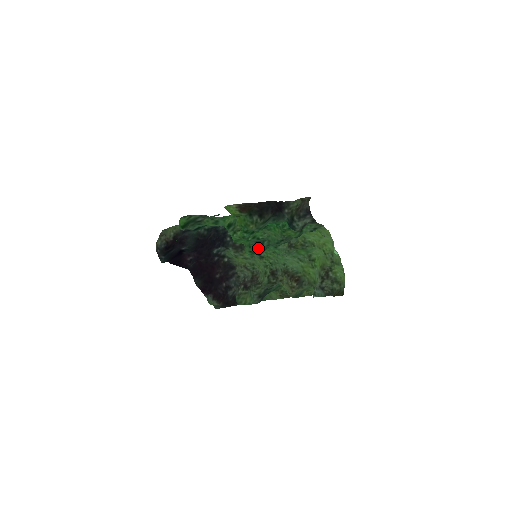
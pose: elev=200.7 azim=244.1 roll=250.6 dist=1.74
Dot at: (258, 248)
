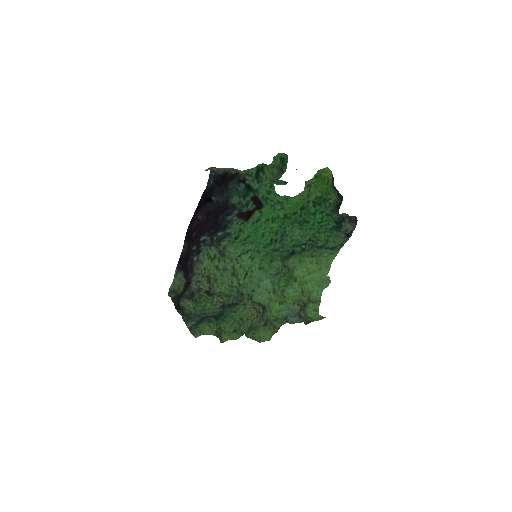
Dot at: (276, 243)
